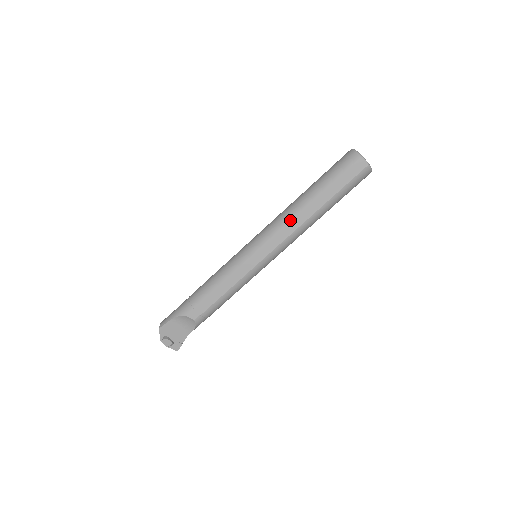
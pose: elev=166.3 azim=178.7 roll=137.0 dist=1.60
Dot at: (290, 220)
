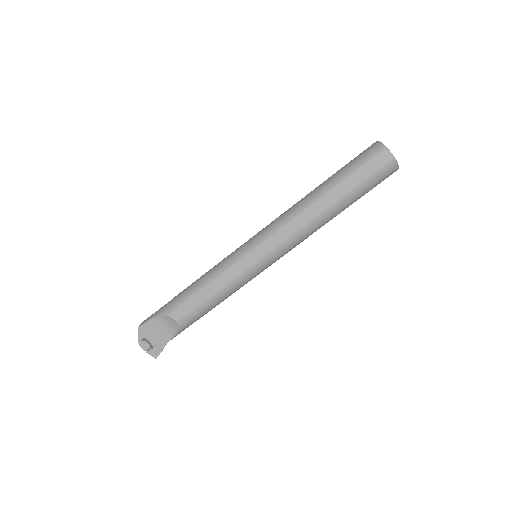
Dot at: (297, 215)
